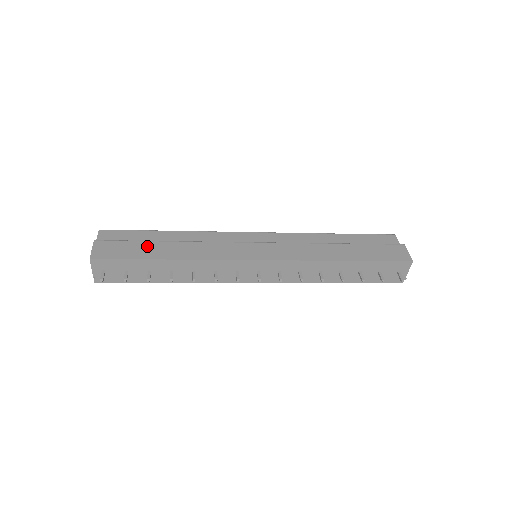
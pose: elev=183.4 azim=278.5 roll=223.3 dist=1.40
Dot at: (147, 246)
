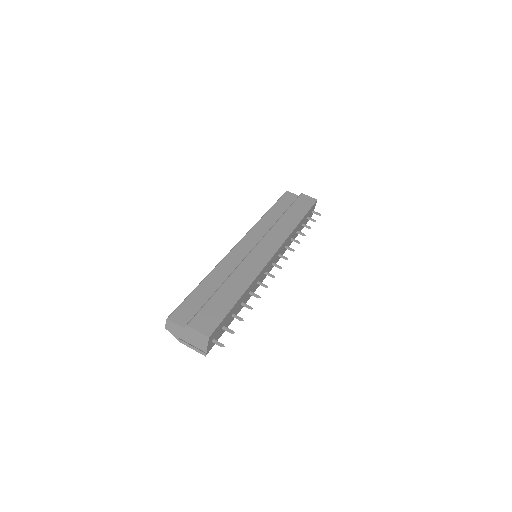
Dot at: (219, 299)
